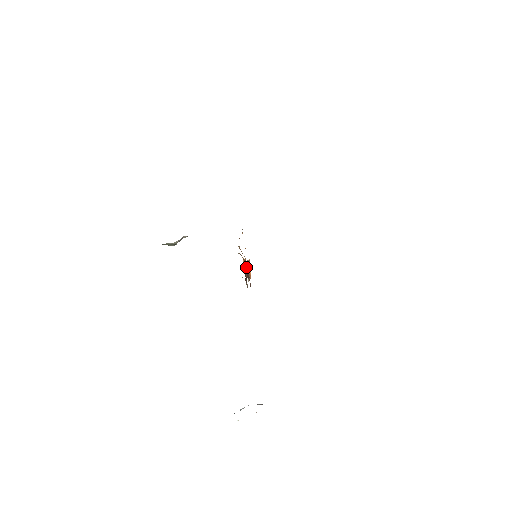
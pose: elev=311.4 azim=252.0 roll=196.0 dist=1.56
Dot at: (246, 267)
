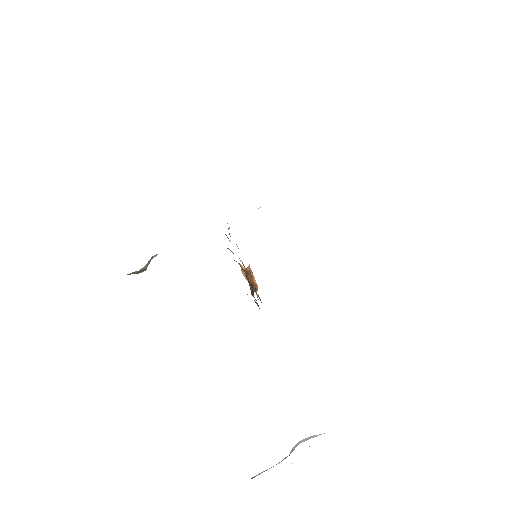
Dot at: (247, 277)
